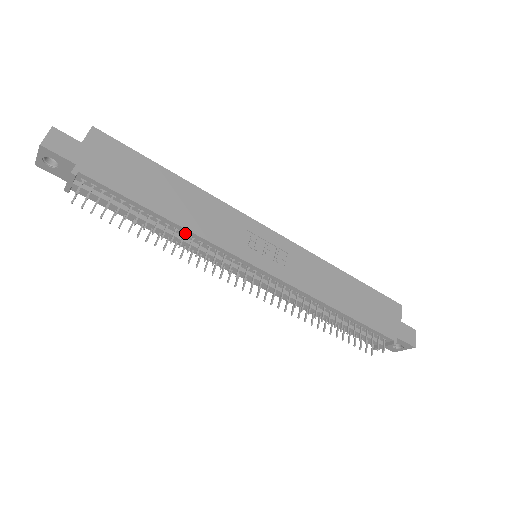
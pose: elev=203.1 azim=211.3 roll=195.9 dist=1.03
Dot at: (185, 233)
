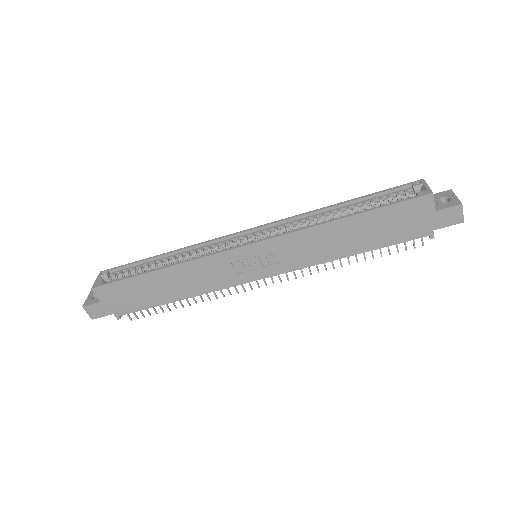
Dot at: (198, 292)
